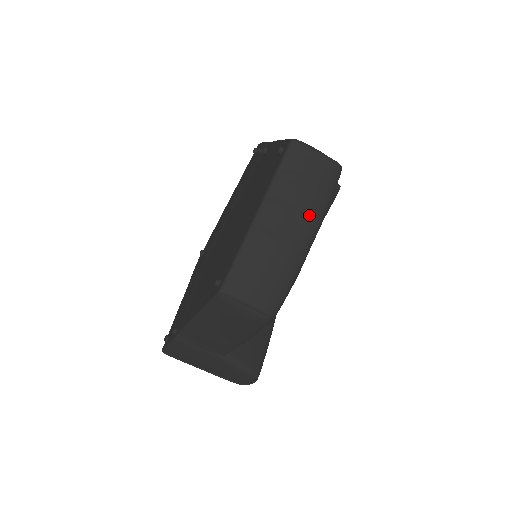
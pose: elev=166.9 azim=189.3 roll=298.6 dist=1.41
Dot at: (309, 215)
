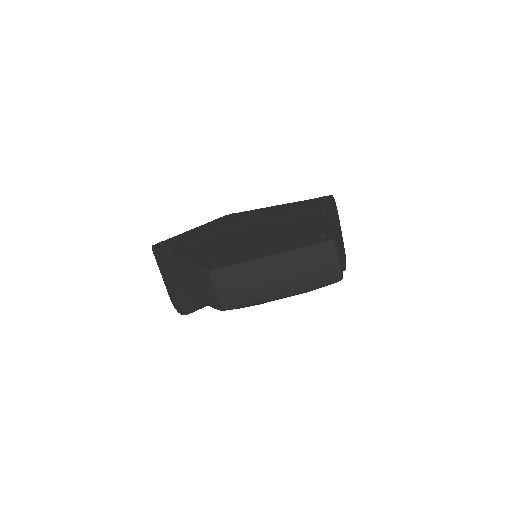
Dot at: (296, 285)
